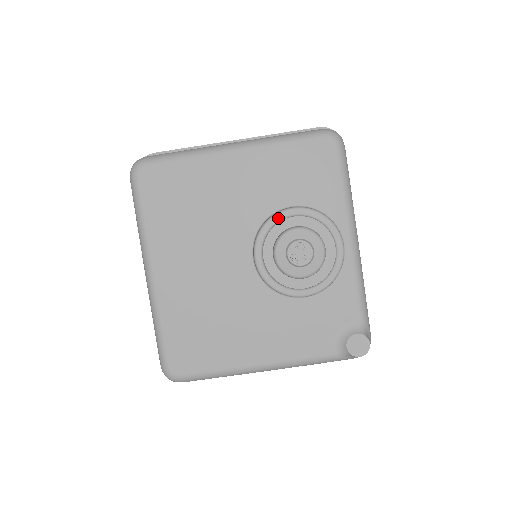
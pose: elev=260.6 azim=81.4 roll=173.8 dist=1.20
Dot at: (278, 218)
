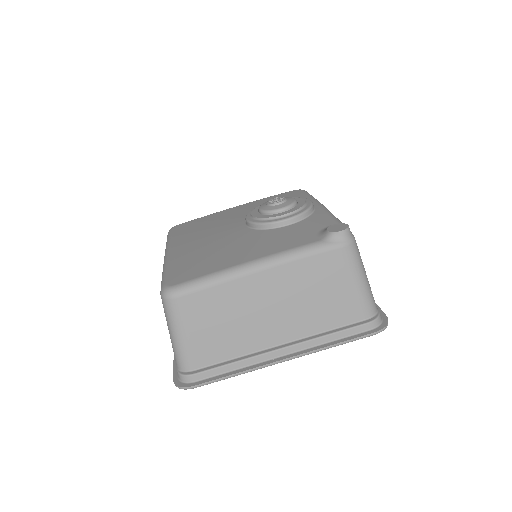
Dot at: occluded
